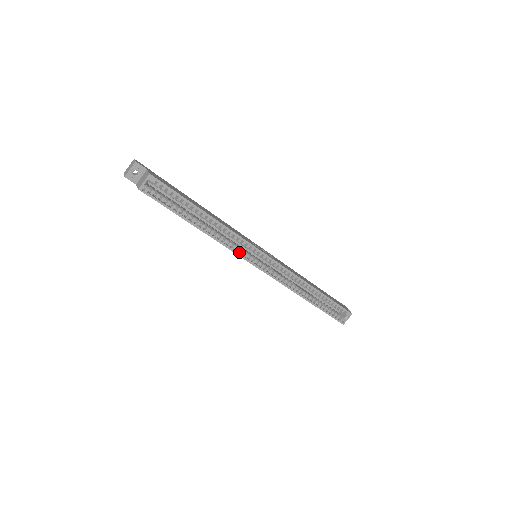
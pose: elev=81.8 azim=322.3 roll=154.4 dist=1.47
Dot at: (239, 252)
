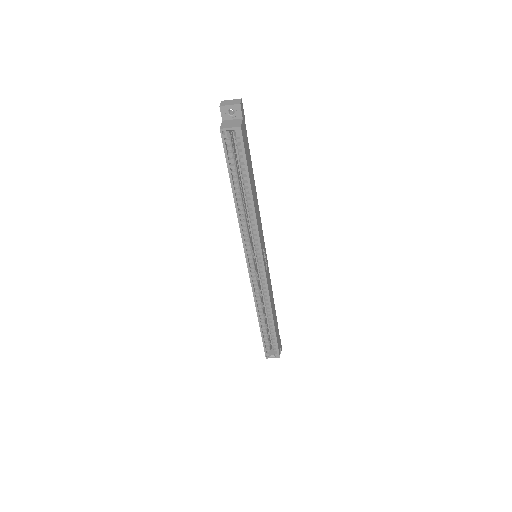
Dot at: (247, 243)
